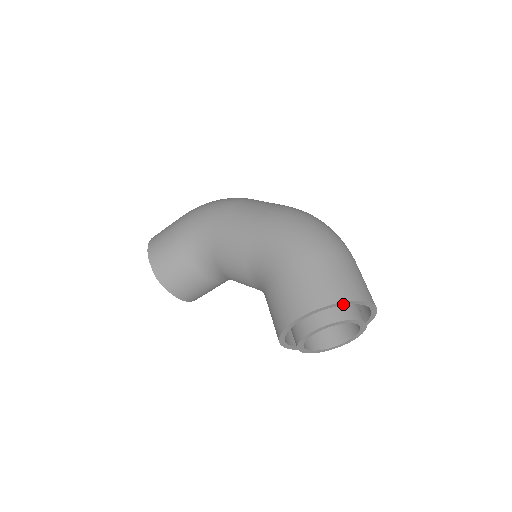
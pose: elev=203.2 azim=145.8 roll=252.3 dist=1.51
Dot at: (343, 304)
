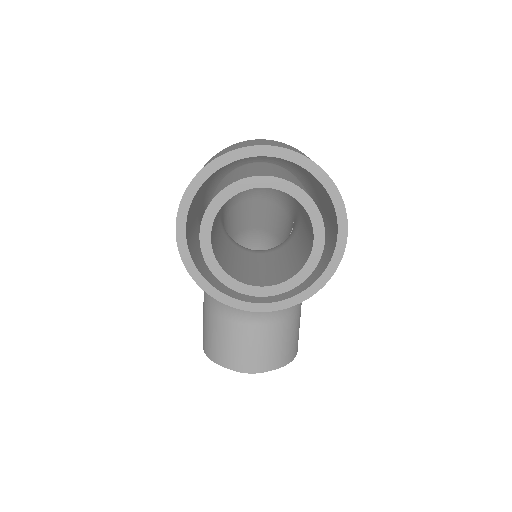
Dot at: (208, 175)
